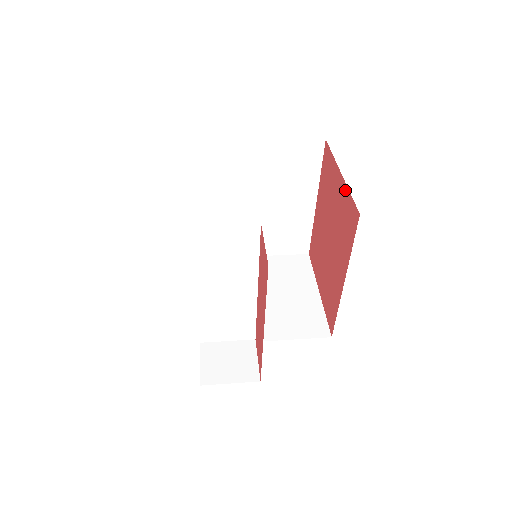
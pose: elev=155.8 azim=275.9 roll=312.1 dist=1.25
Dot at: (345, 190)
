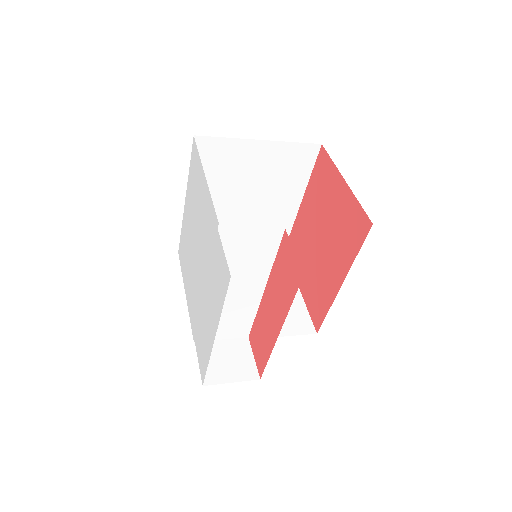
Dot at: (351, 198)
